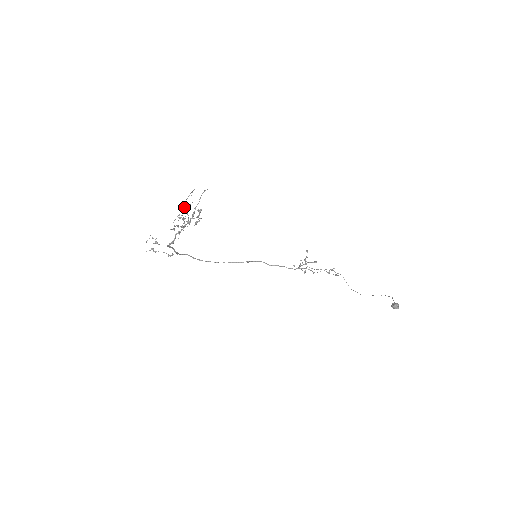
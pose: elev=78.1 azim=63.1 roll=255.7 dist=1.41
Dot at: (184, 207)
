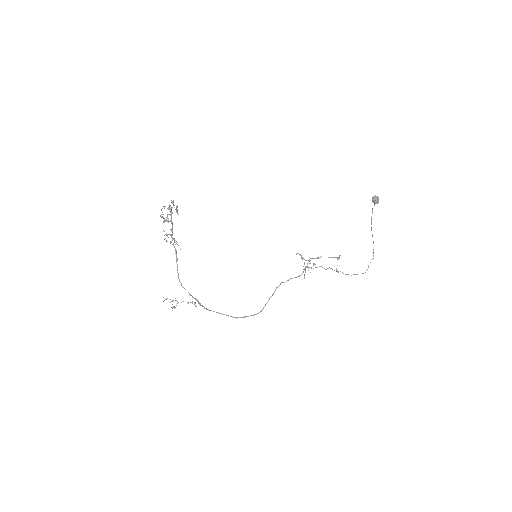
Dot at: (162, 217)
